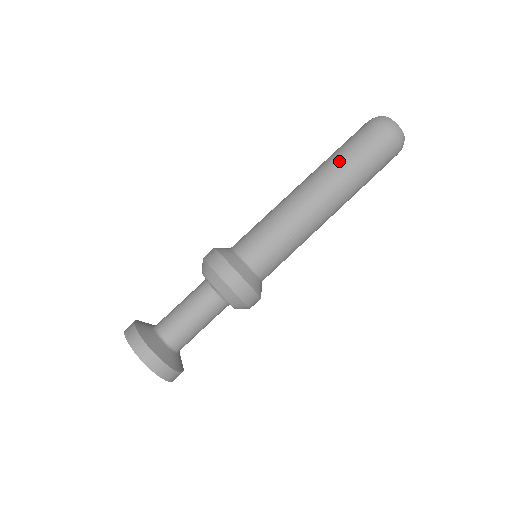
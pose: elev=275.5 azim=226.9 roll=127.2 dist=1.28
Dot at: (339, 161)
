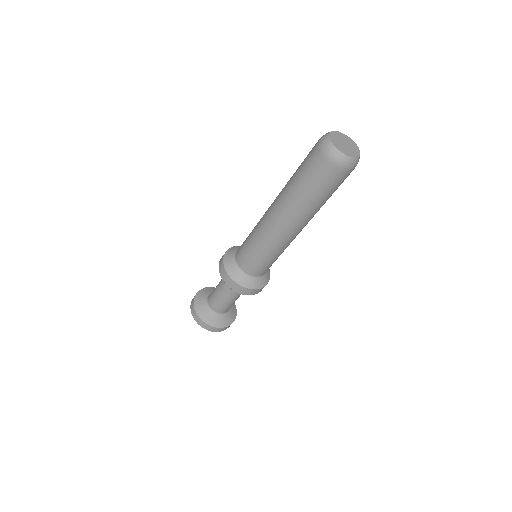
Dot at: (291, 191)
